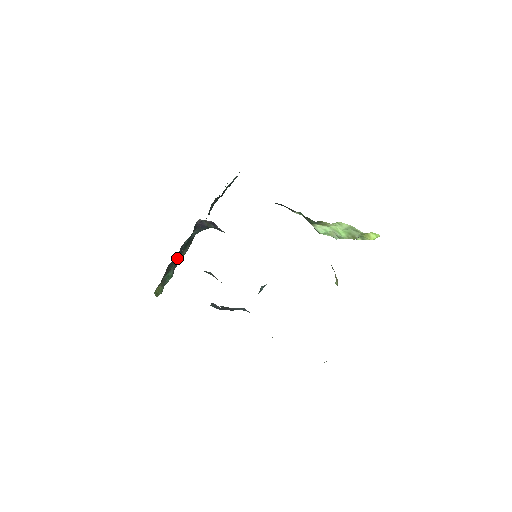
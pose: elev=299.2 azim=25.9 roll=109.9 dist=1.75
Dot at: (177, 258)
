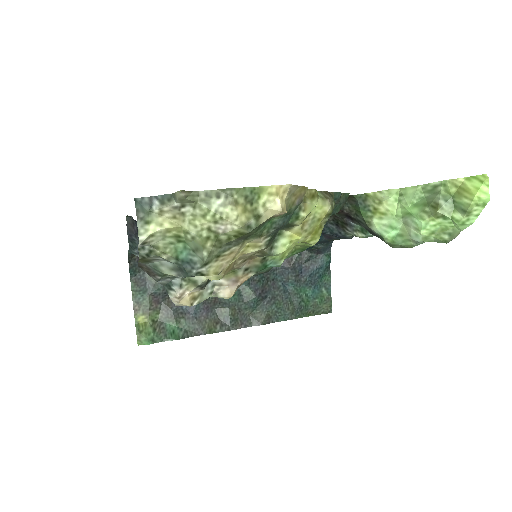
Dot at: occluded
